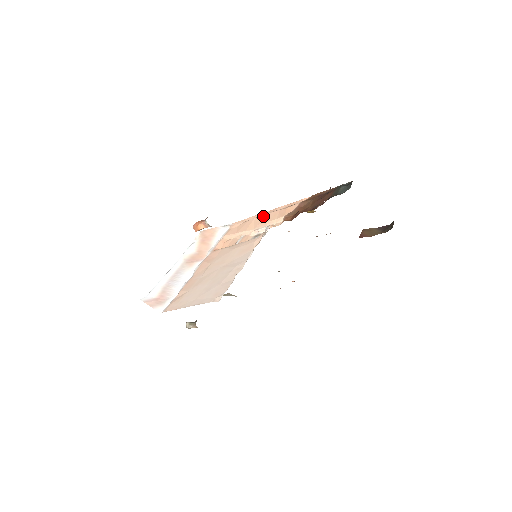
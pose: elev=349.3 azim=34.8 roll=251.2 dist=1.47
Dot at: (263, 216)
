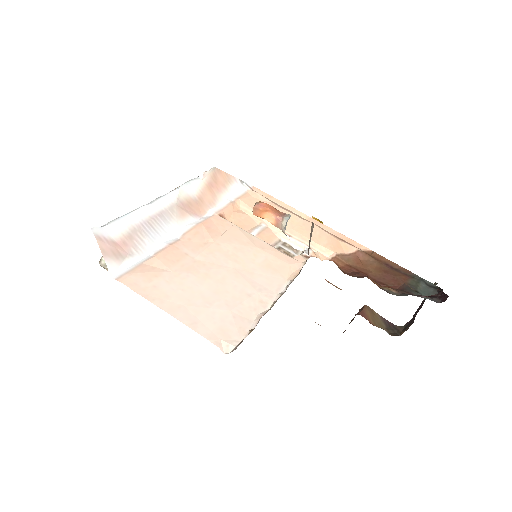
Dot at: (303, 221)
